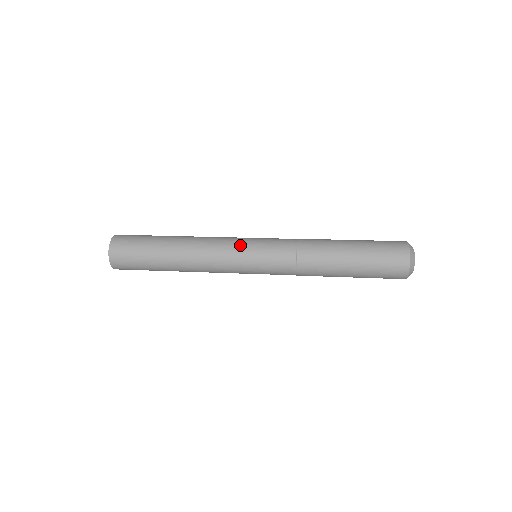
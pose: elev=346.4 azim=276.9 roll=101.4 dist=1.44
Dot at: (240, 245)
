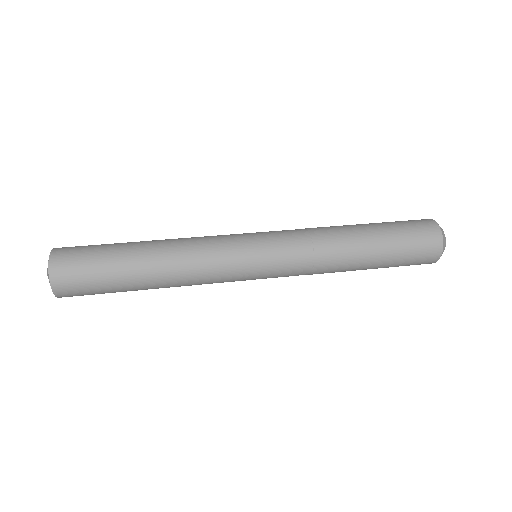
Dot at: (240, 252)
